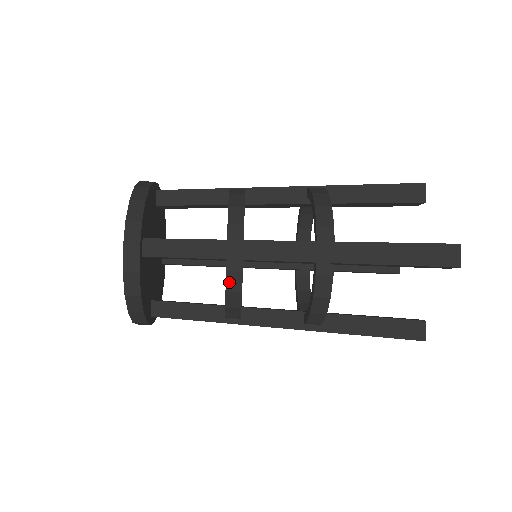
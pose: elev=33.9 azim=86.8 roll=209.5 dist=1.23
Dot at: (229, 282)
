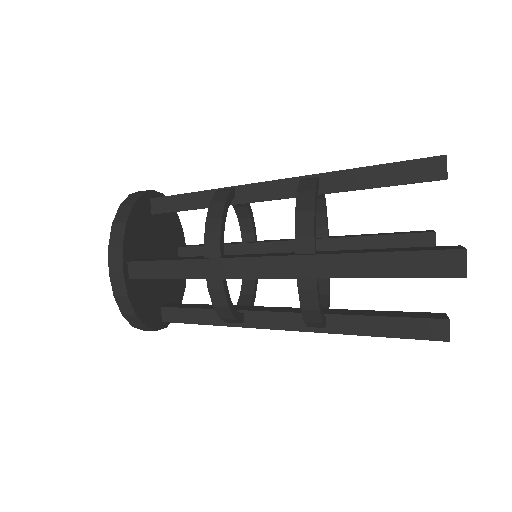
Dot at: (214, 298)
